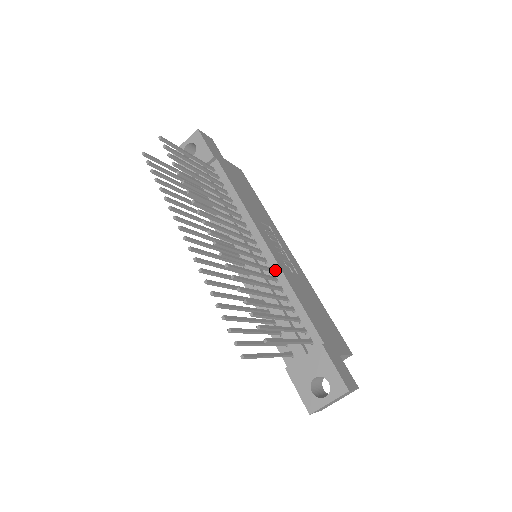
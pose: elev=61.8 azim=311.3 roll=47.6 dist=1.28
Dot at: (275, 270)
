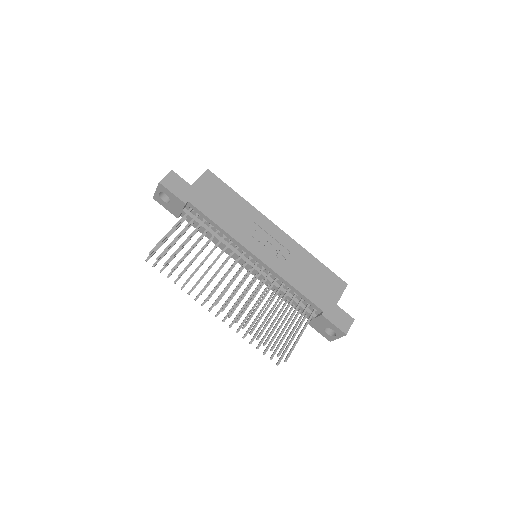
Dot at: (273, 274)
